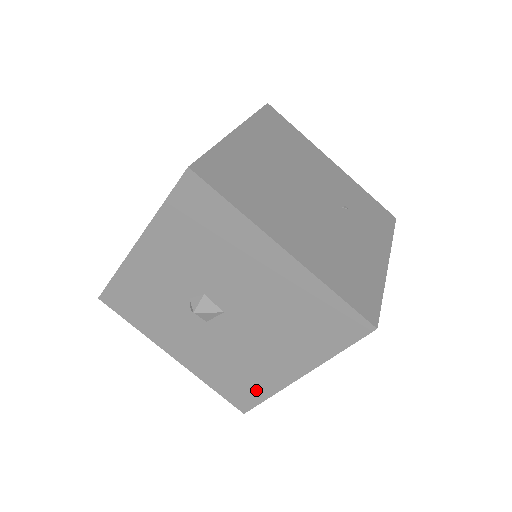
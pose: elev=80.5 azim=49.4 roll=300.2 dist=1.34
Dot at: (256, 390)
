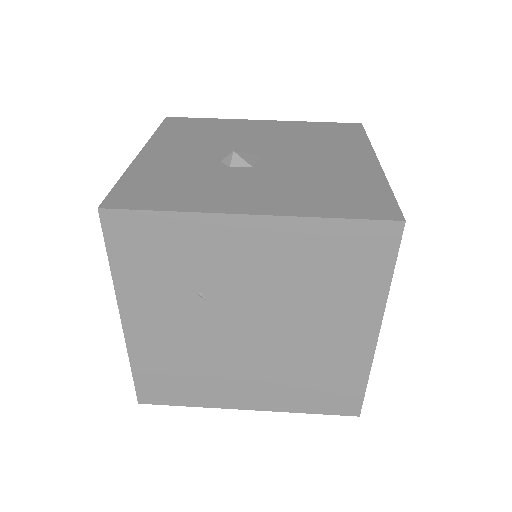
Dot at: (371, 190)
